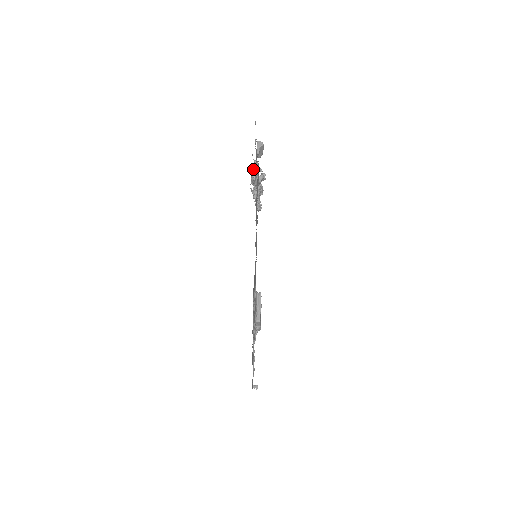
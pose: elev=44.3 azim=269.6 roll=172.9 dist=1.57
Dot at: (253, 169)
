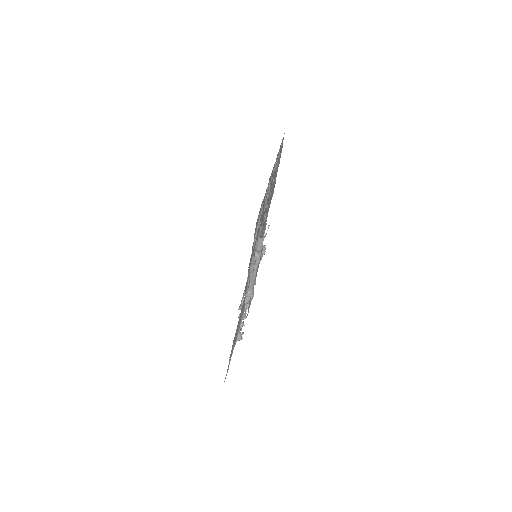
Dot at: occluded
